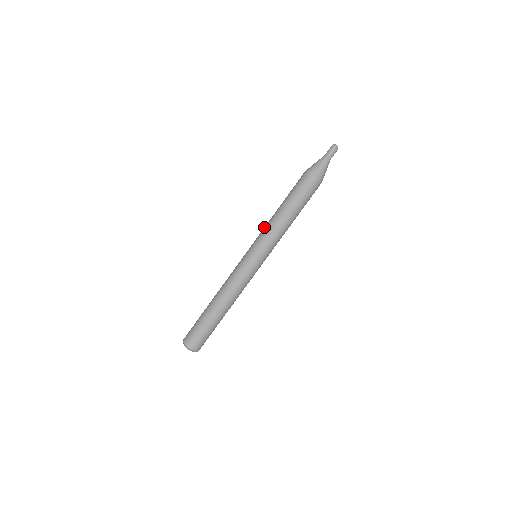
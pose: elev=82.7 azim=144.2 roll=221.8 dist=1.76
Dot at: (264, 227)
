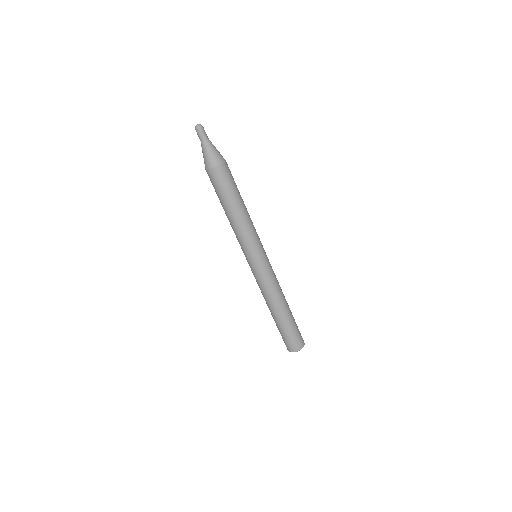
Dot at: occluded
